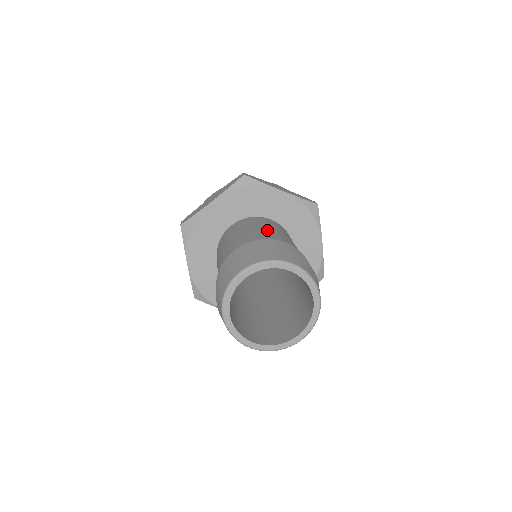
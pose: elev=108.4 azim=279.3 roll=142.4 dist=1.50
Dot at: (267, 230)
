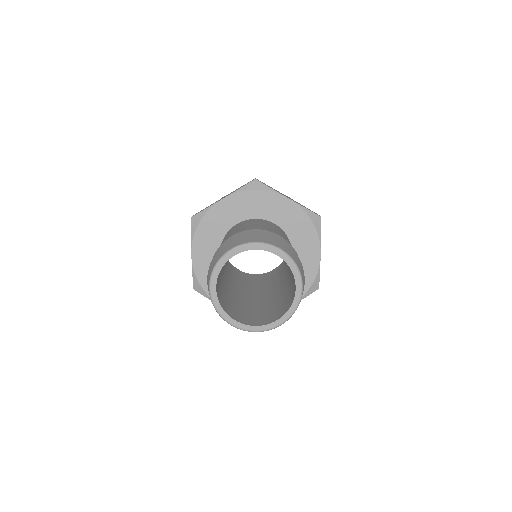
Dot at: (267, 227)
